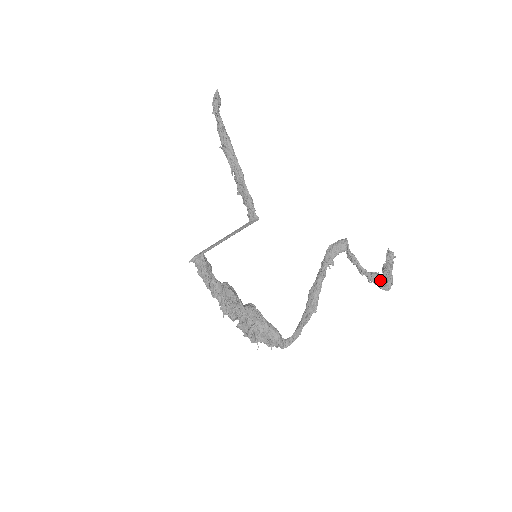
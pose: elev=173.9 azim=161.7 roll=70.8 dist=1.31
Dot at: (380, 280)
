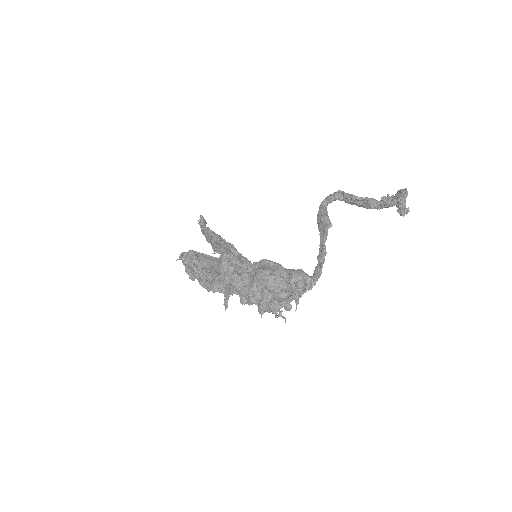
Dot at: (393, 197)
